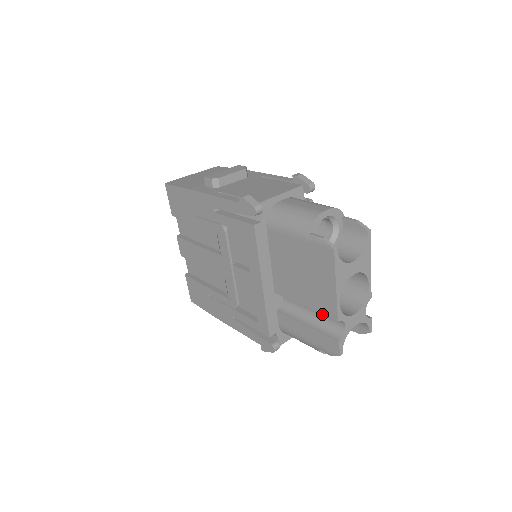
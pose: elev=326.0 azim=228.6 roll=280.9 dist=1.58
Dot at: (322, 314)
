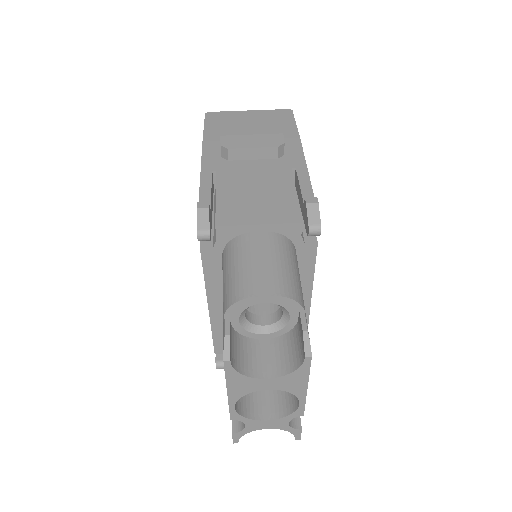
Dot at: occluded
